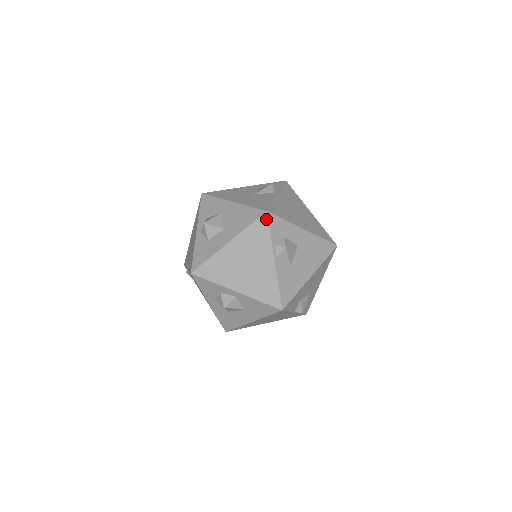
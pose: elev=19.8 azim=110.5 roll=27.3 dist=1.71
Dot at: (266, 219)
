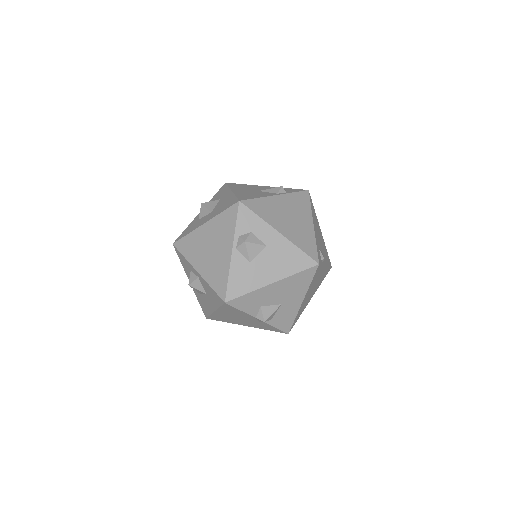
Dot at: (237, 208)
